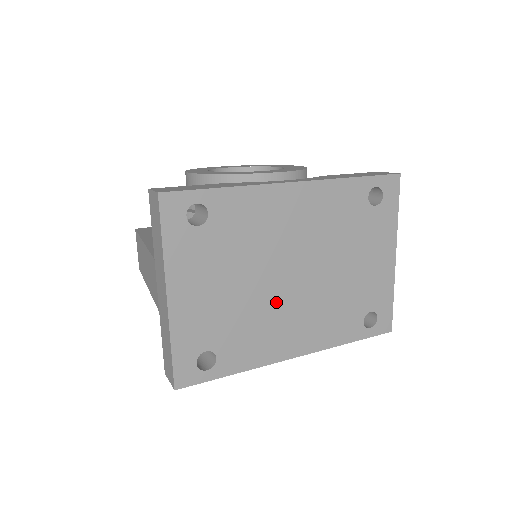
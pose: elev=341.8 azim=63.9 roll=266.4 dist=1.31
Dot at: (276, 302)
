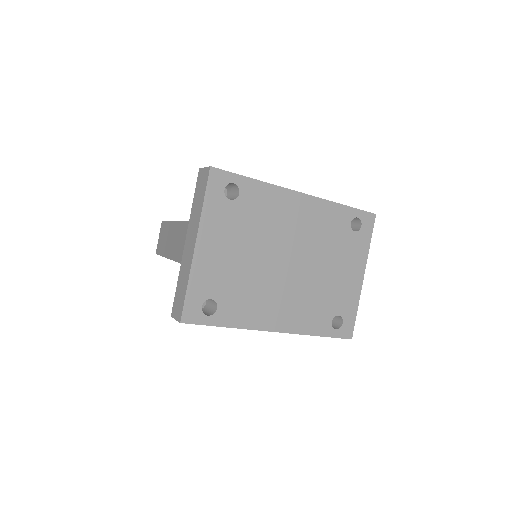
Dot at: (271, 279)
